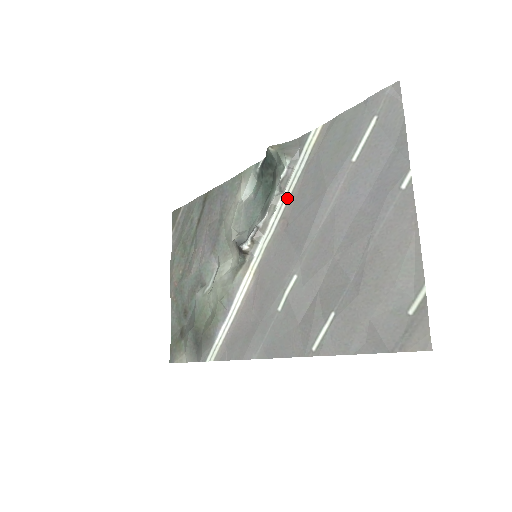
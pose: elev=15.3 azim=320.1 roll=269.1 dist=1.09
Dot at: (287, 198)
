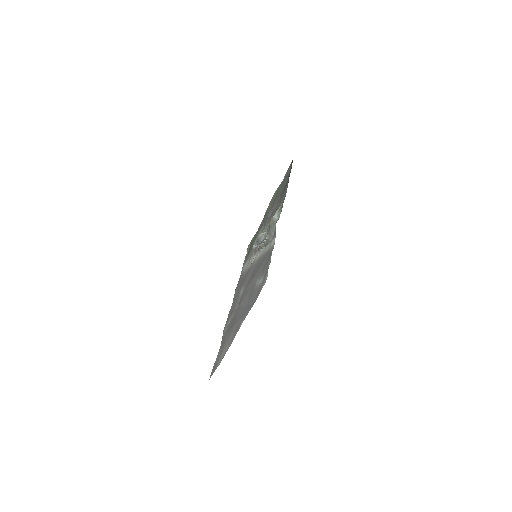
Dot at: (263, 252)
